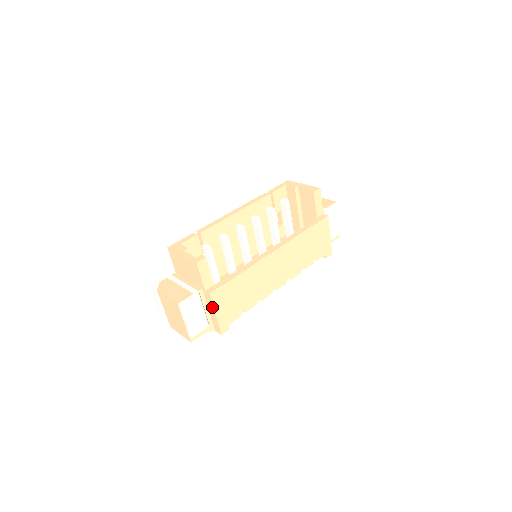
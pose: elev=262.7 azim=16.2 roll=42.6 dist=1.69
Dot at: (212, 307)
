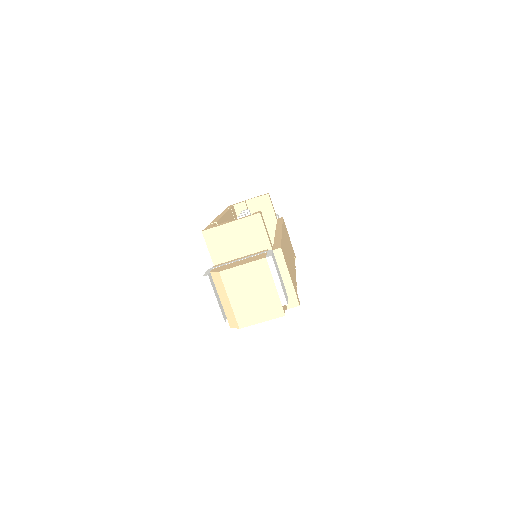
Dot at: (284, 268)
